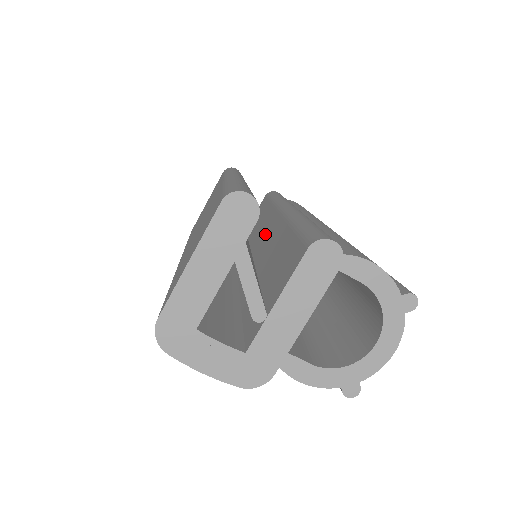
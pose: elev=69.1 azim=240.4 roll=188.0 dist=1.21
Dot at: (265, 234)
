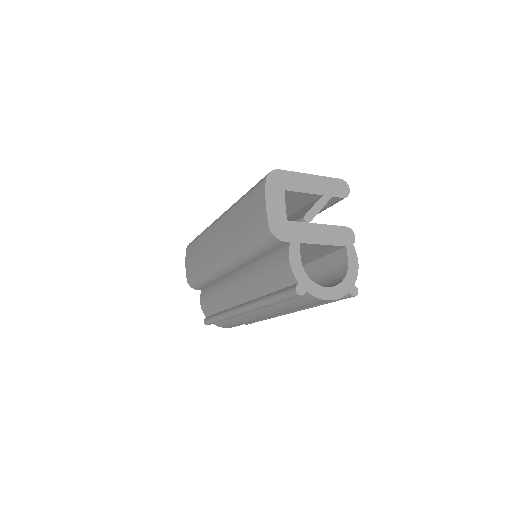
Dot at: occluded
